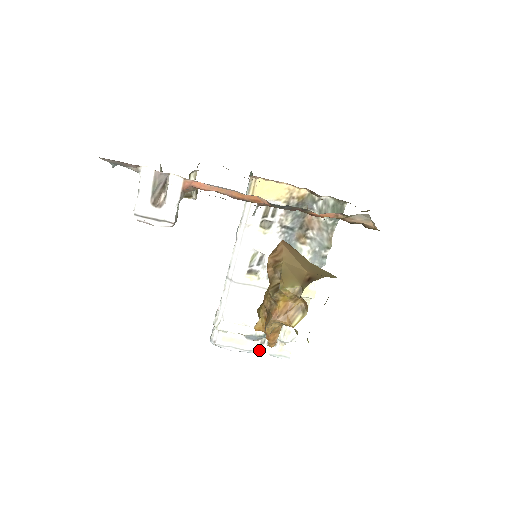
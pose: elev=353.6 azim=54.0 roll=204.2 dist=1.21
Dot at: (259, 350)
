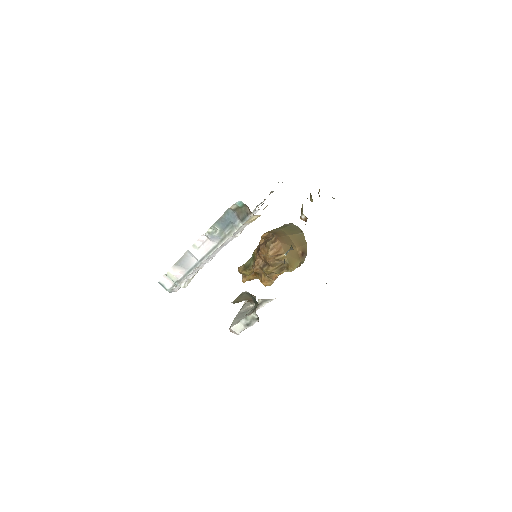
Dot at: occluded
